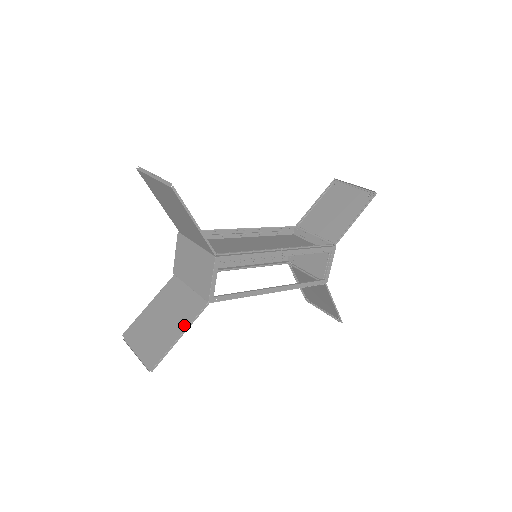
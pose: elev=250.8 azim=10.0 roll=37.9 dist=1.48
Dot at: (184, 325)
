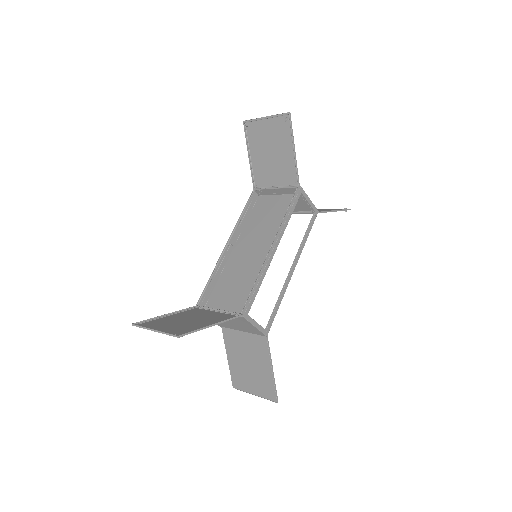
Dot at: (267, 361)
